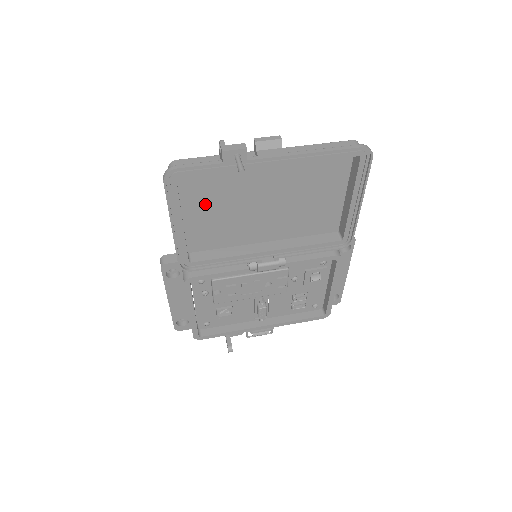
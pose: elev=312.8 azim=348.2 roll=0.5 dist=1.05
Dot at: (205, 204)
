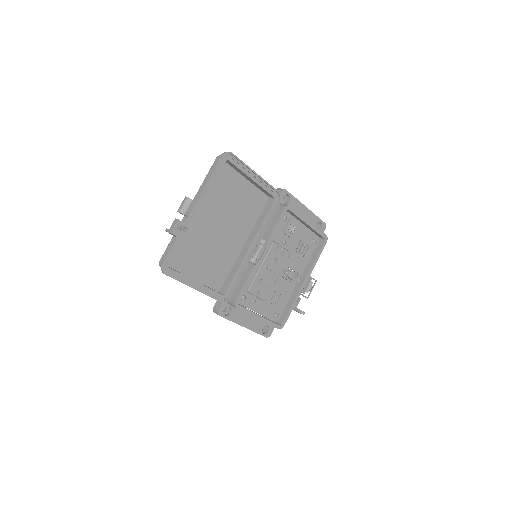
Dot at: (196, 262)
